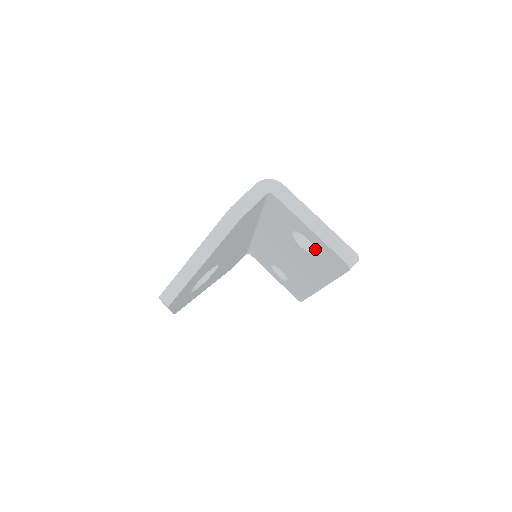
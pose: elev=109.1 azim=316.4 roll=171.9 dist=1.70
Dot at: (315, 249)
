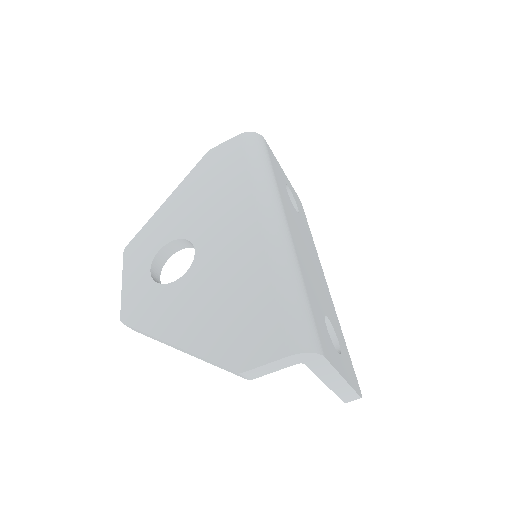
Dot at: occluded
